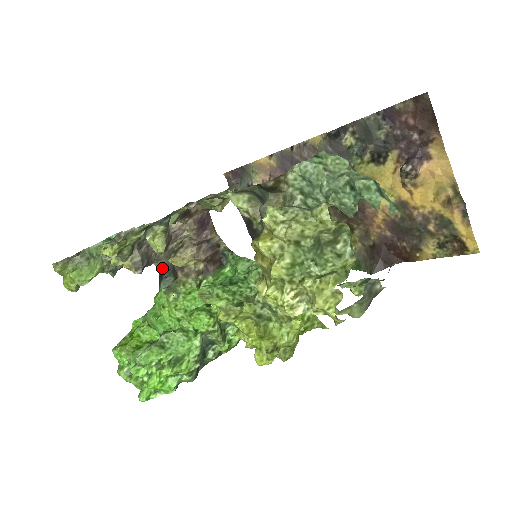
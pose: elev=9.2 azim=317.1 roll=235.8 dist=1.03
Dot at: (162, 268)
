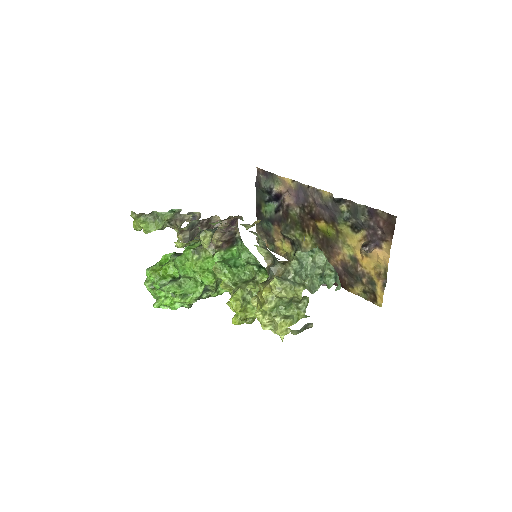
Dot at: occluded
